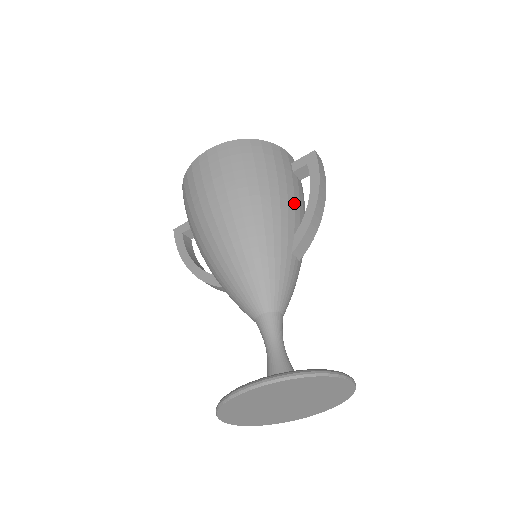
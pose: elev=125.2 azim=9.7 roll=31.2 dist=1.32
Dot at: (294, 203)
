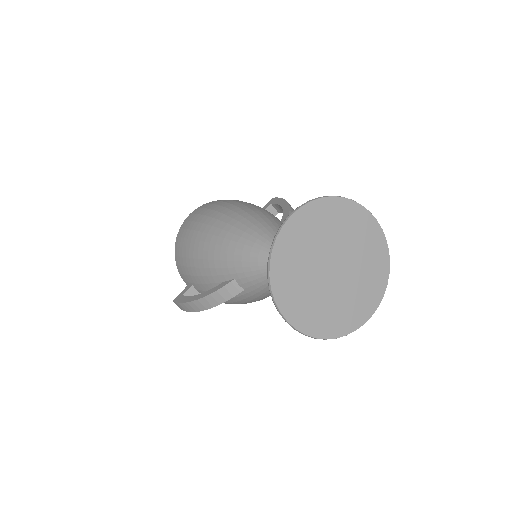
Dot at: occluded
